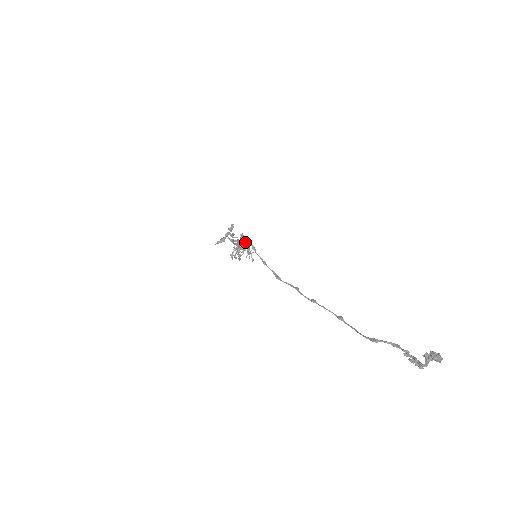
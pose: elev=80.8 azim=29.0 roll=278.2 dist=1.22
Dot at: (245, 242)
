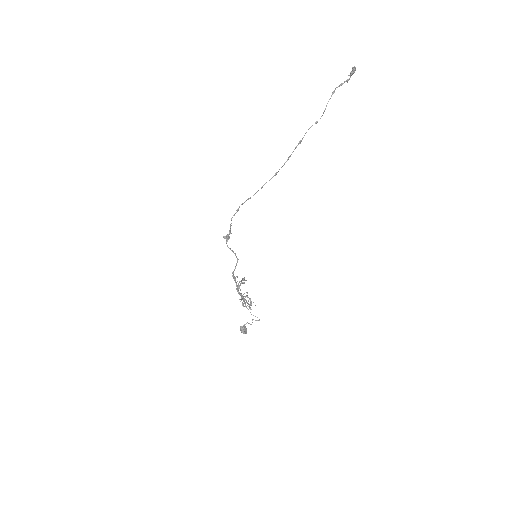
Dot at: occluded
